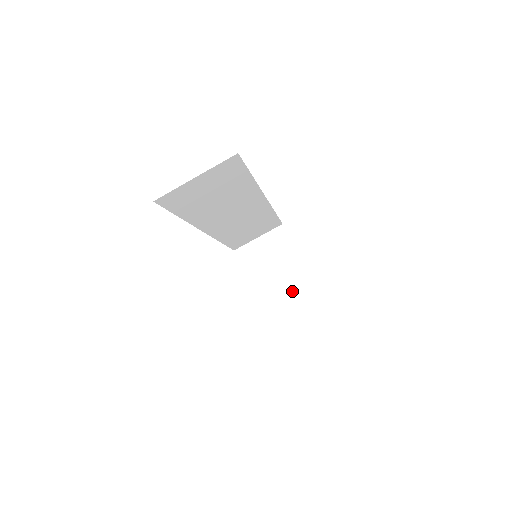
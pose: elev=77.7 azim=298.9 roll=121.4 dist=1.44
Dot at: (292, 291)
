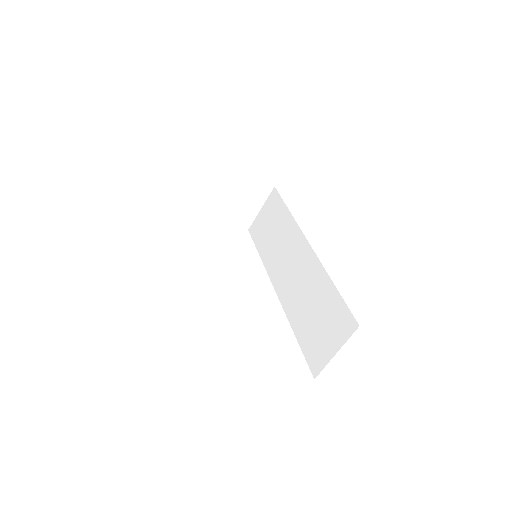
Dot at: (256, 202)
